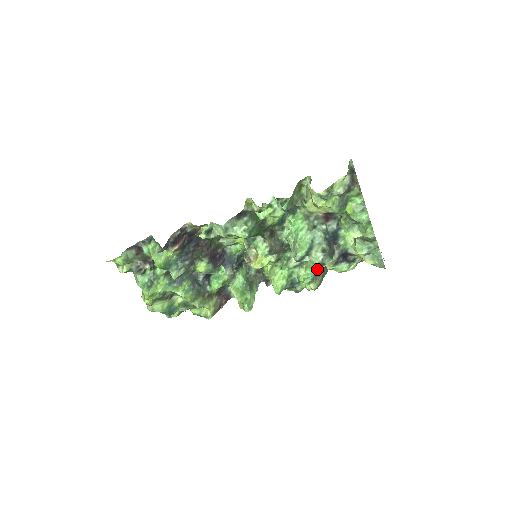
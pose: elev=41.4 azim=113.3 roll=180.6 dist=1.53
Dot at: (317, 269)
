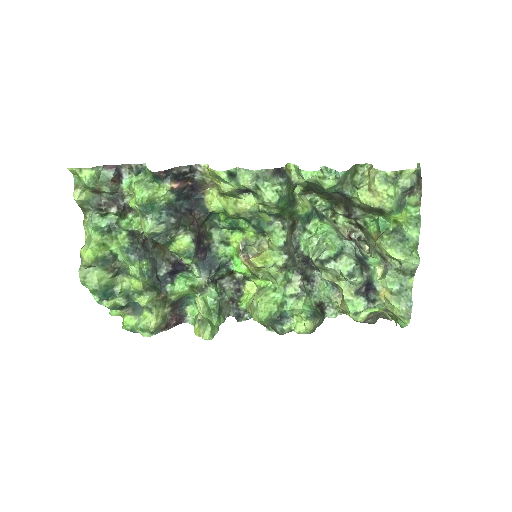
Dot at: (315, 311)
